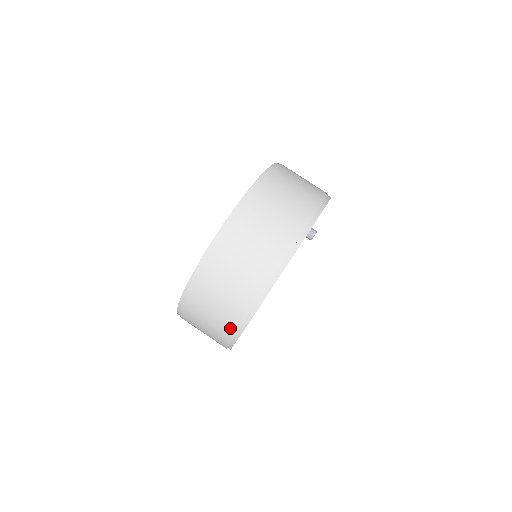
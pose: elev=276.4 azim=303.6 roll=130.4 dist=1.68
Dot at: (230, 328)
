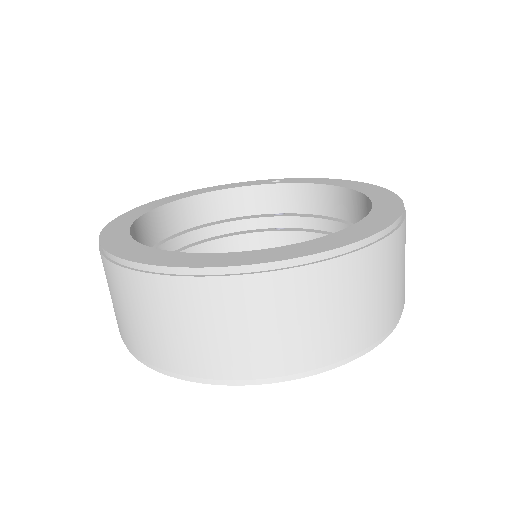
Dot at: (216, 367)
